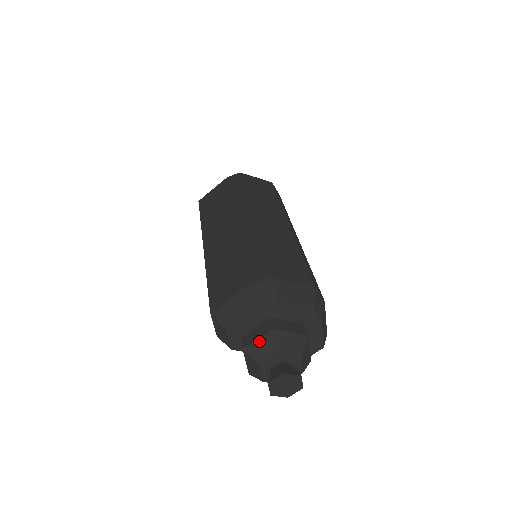
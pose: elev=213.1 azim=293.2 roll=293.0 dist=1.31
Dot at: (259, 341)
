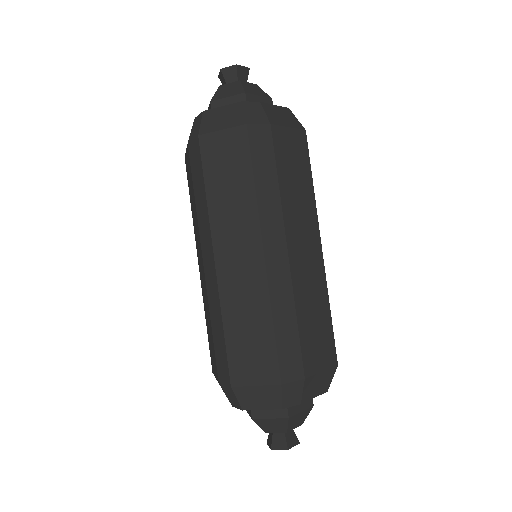
Dot at: (249, 415)
